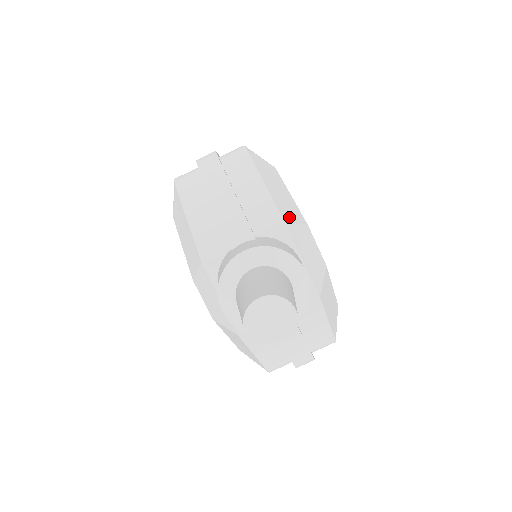
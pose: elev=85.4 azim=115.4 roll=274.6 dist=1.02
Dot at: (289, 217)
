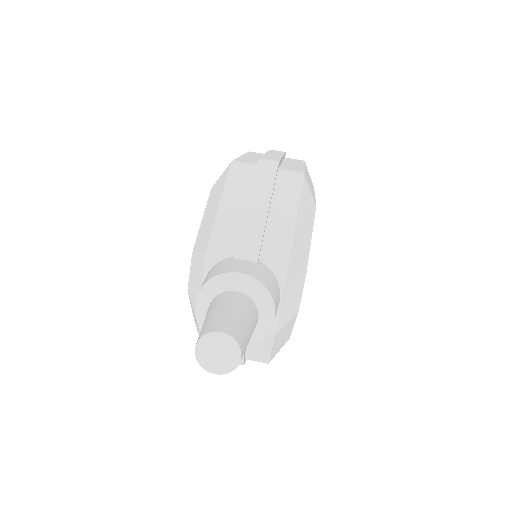
Dot at: (295, 261)
